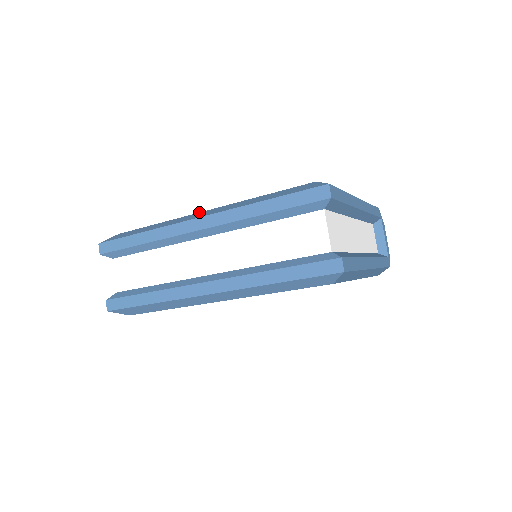
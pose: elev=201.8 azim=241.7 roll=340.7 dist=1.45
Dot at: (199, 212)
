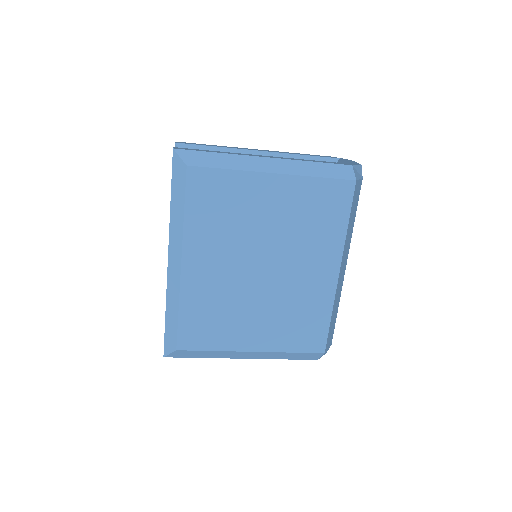
Dot at: occluded
